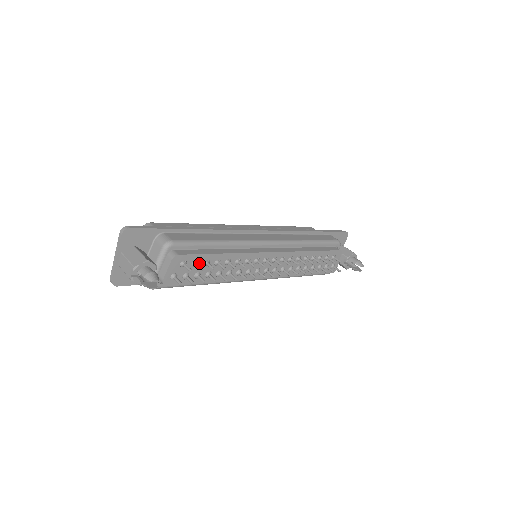
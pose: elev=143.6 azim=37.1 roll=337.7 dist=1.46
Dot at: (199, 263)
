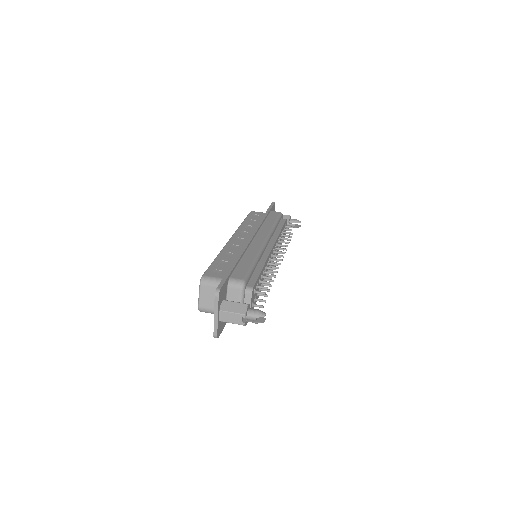
Dot at: (257, 285)
